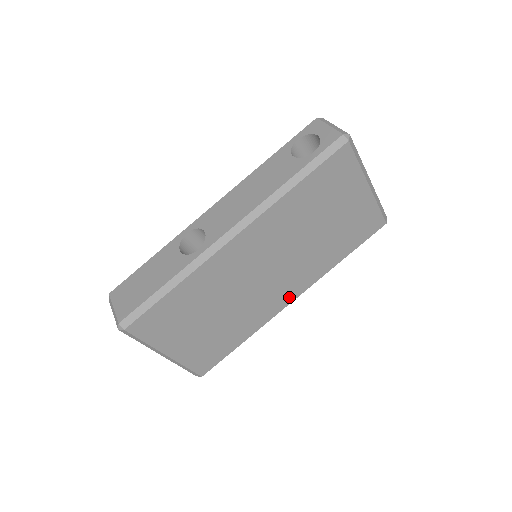
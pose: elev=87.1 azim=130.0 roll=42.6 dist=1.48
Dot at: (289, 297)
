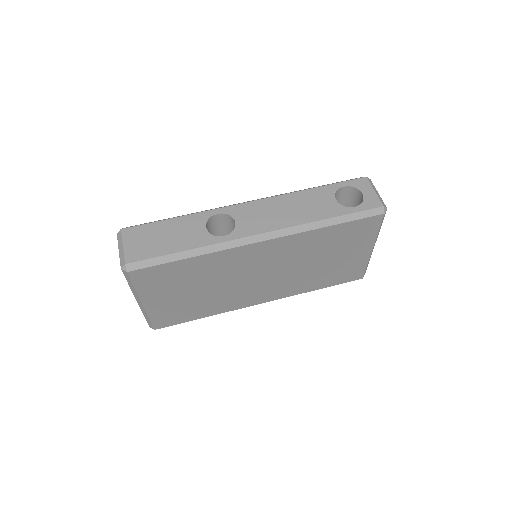
Dot at: (261, 299)
